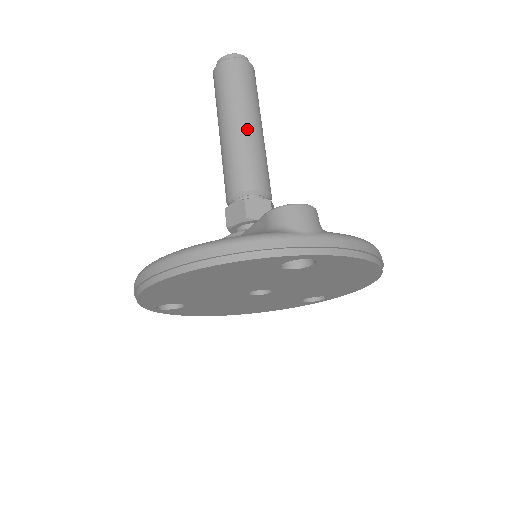
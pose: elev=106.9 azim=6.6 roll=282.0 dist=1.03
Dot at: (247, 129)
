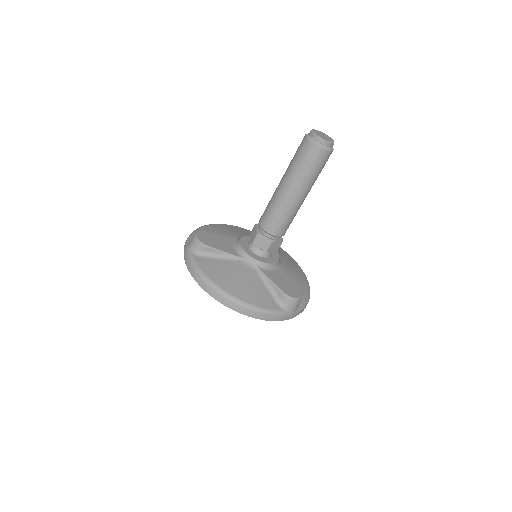
Dot at: (300, 202)
